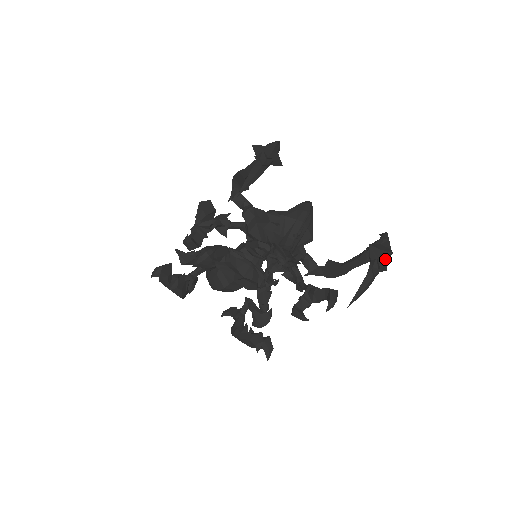
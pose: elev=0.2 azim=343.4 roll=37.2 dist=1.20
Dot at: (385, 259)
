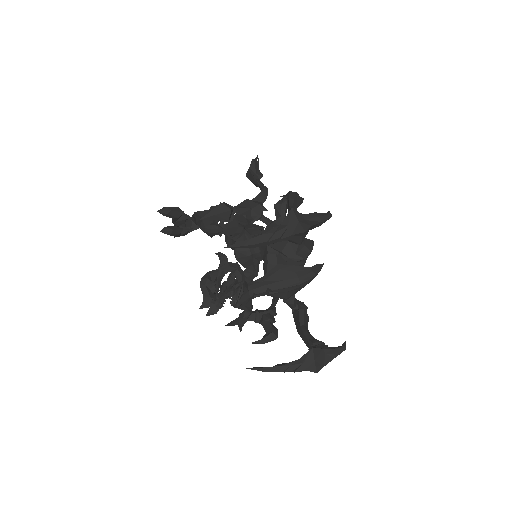
Dot at: (307, 370)
